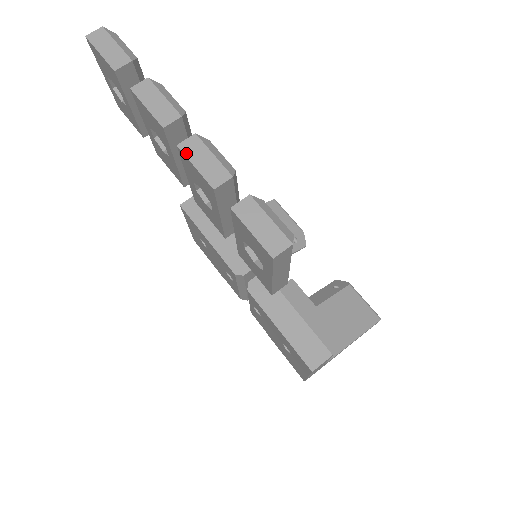
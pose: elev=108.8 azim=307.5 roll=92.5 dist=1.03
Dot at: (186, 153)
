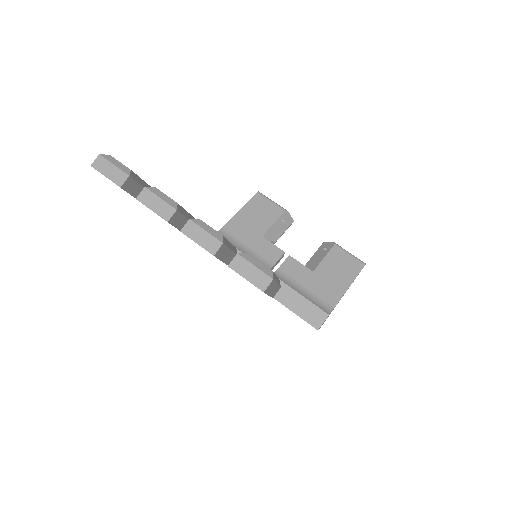
Dot at: (188, 235)
